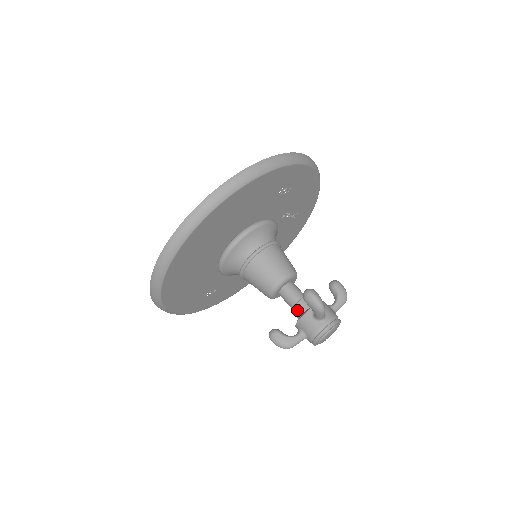
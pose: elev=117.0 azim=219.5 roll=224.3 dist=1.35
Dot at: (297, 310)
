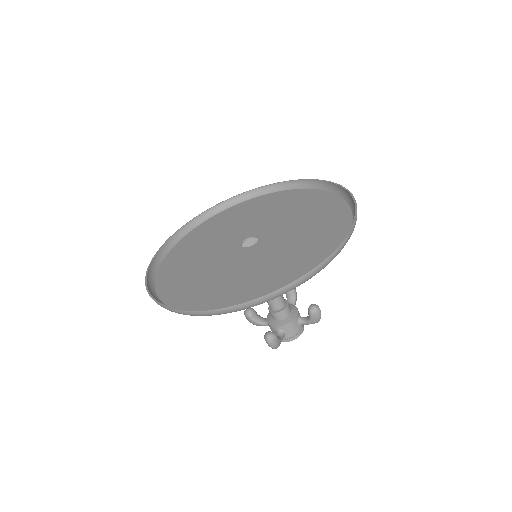
Dot at: occluded
